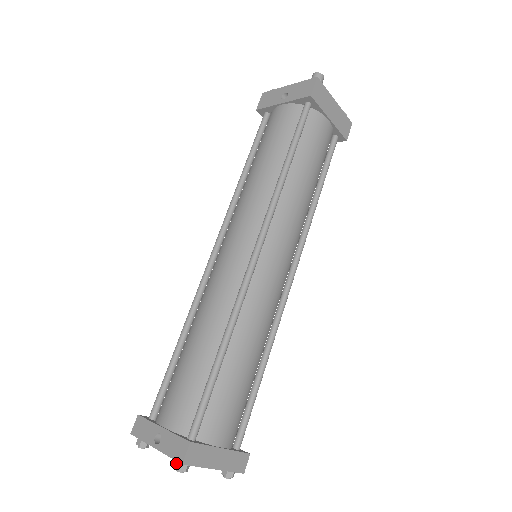
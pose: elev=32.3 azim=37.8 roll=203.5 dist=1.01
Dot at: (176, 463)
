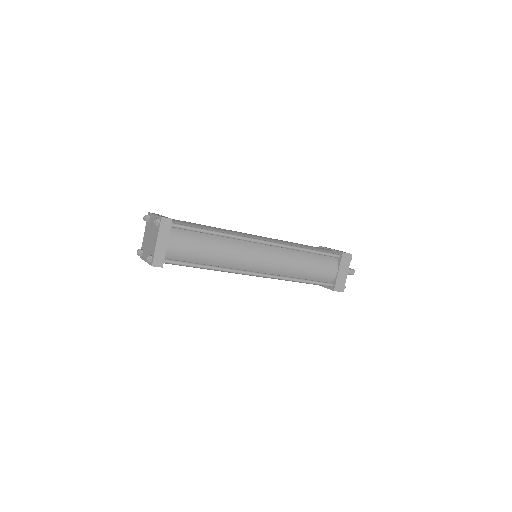
Dot at: (157, 218)
